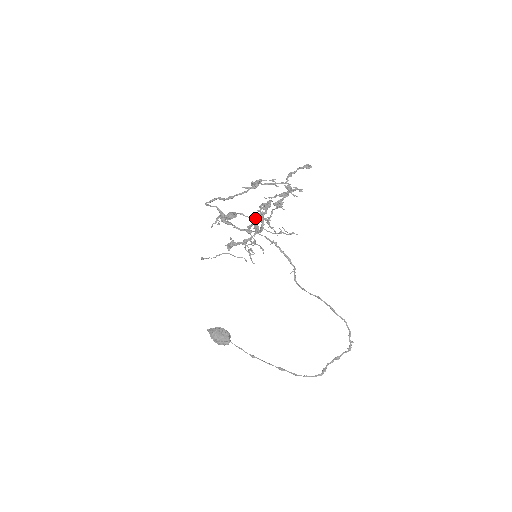
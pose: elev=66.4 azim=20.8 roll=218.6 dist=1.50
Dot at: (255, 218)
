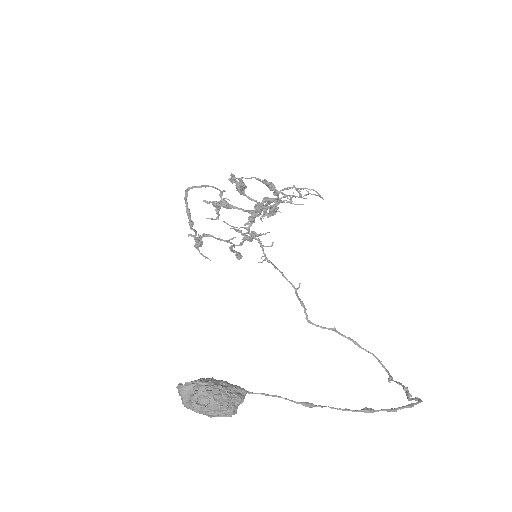
Dot at: (264, 198)
